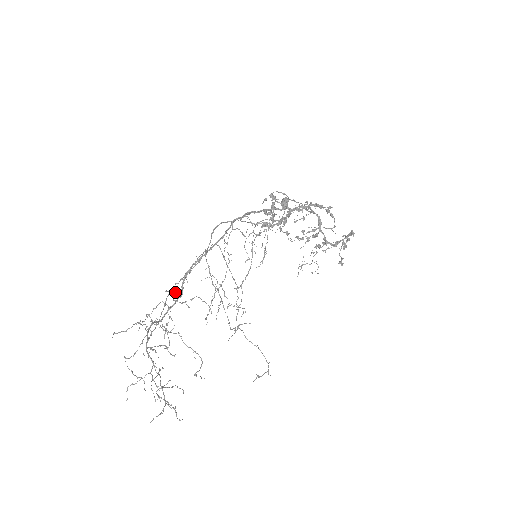
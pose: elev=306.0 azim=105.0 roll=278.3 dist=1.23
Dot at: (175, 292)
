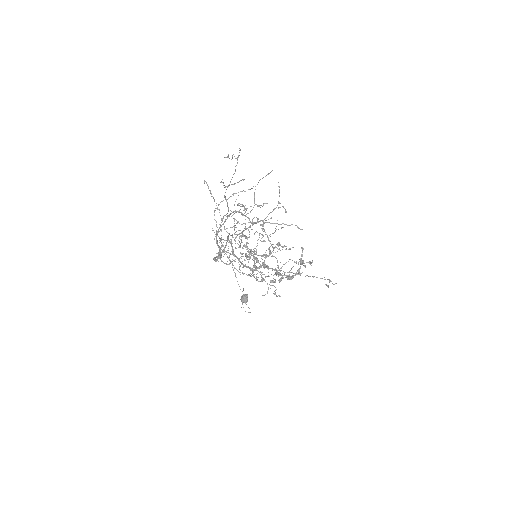
Dot at: (219, 237)
